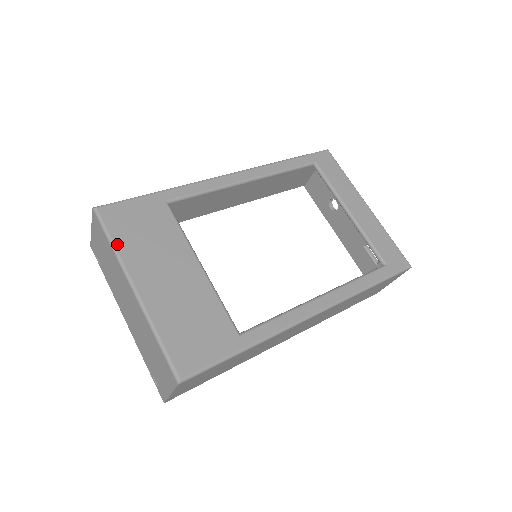
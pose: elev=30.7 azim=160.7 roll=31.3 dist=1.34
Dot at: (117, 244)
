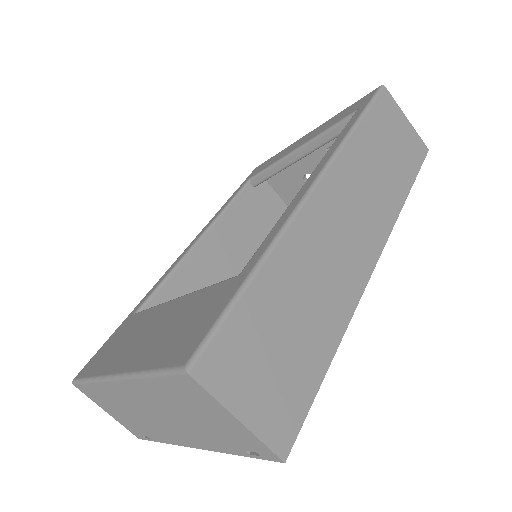
Dot at: (93, 374)
